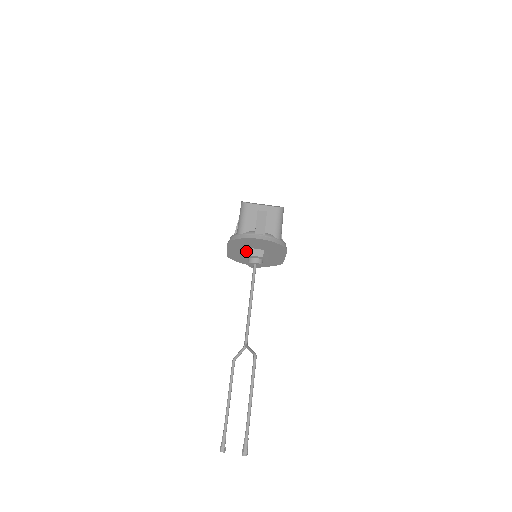
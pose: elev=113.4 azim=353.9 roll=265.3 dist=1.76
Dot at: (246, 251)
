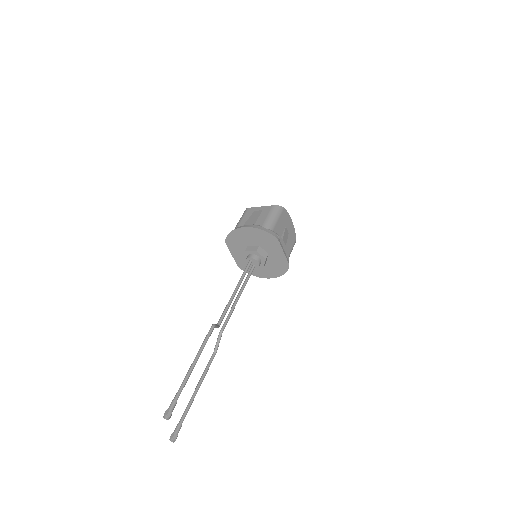
Dot at: occluded
